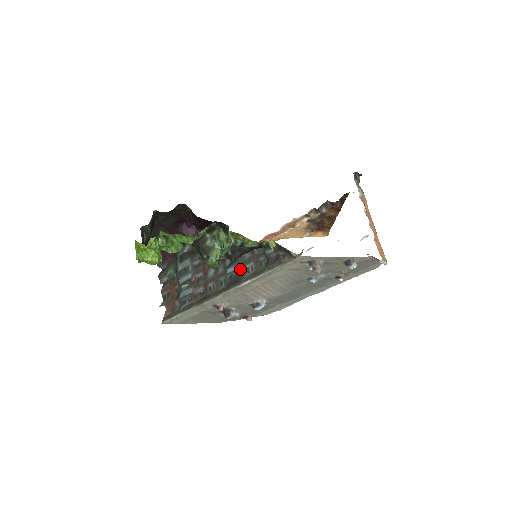
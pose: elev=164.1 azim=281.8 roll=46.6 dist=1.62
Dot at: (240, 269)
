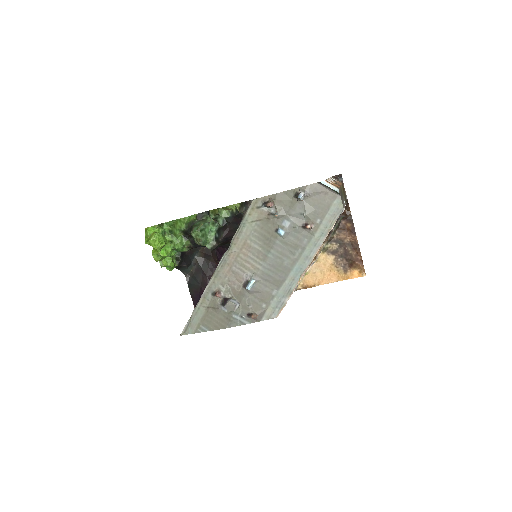
Dot at: occluded
